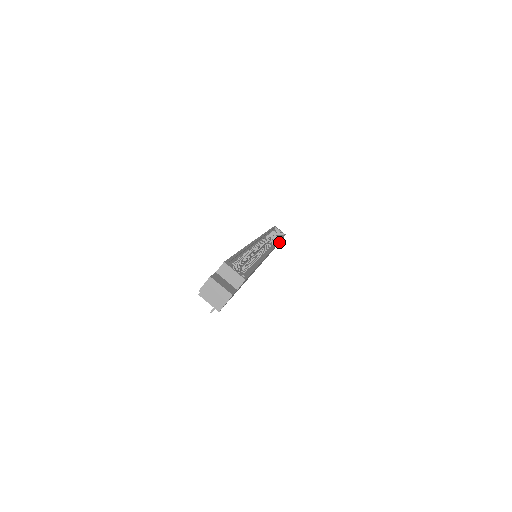
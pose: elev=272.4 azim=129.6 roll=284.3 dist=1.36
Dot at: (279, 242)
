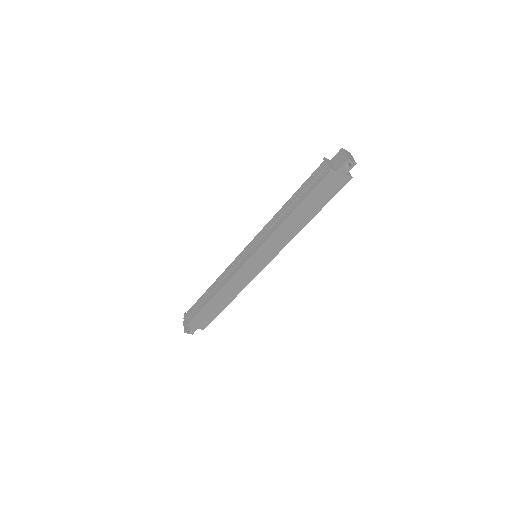
Dot at: (193, 329)
